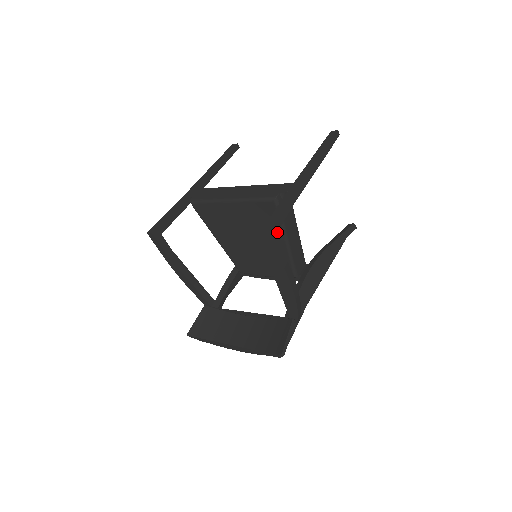
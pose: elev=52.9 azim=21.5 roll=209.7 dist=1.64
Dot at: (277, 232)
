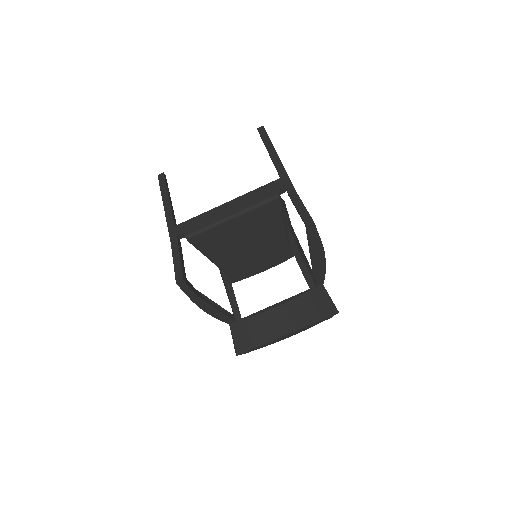
Dot at: (278, 224)
